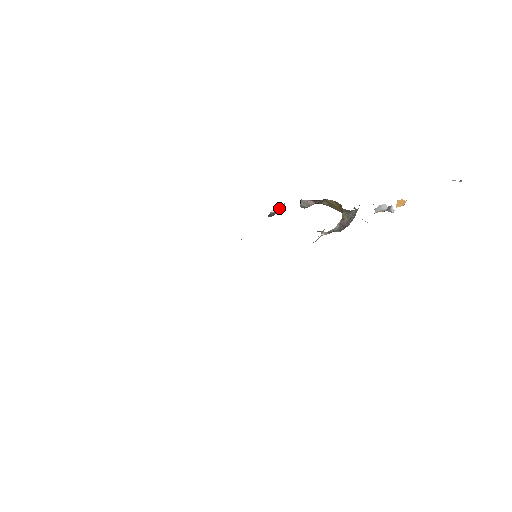
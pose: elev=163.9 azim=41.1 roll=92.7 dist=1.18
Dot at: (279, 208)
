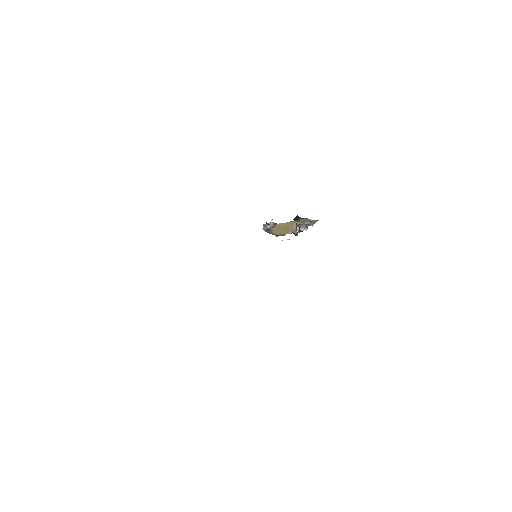
Dot at: occluded
